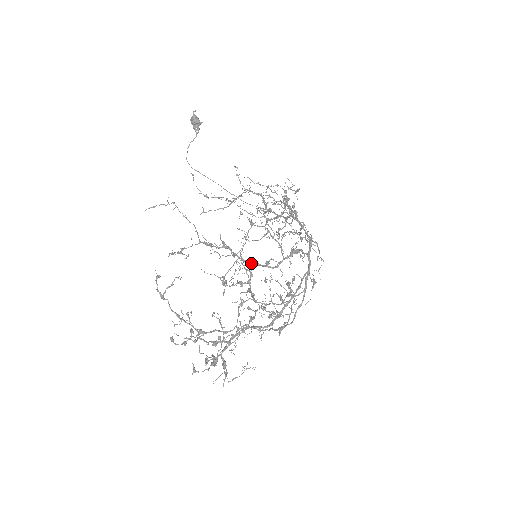
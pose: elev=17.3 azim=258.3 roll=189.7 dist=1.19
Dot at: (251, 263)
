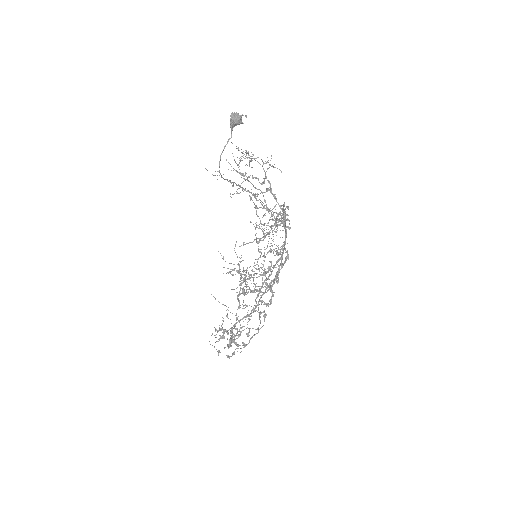
Dot at: occluded
